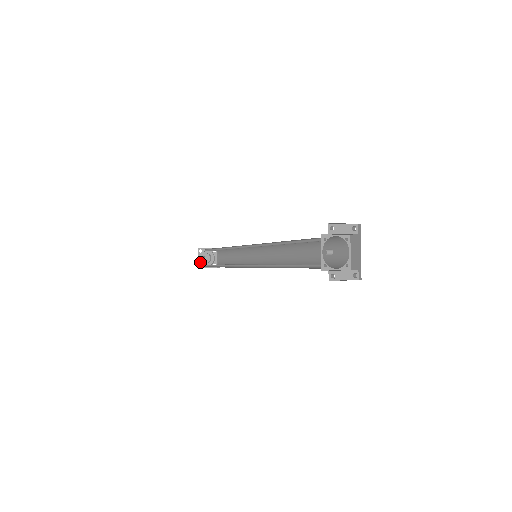
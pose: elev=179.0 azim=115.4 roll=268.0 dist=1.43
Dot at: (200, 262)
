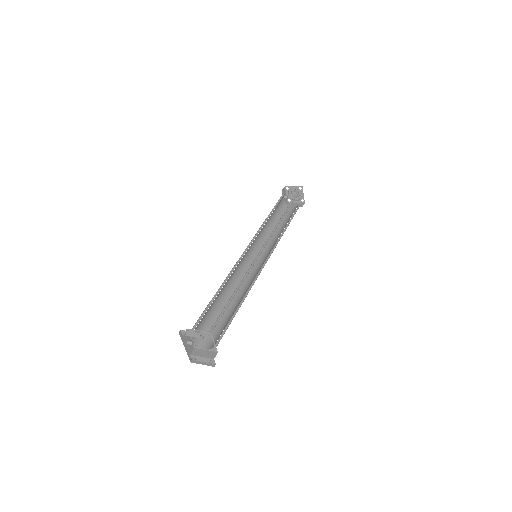
Dot at: (289, 197)
